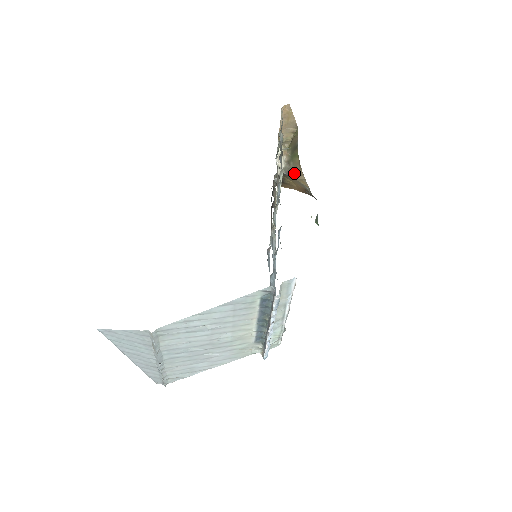
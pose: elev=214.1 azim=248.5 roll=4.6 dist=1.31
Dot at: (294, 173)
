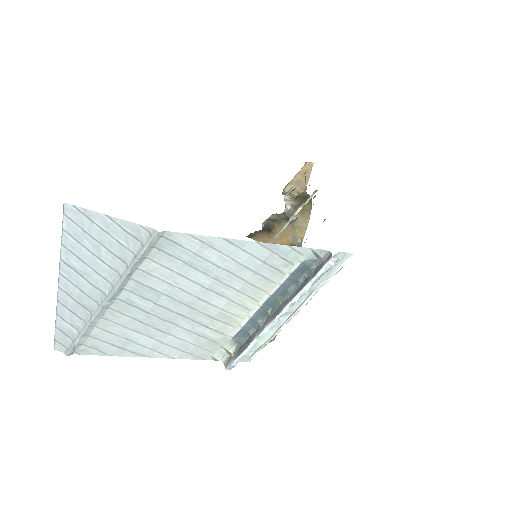
Dot at: (297, 218)
